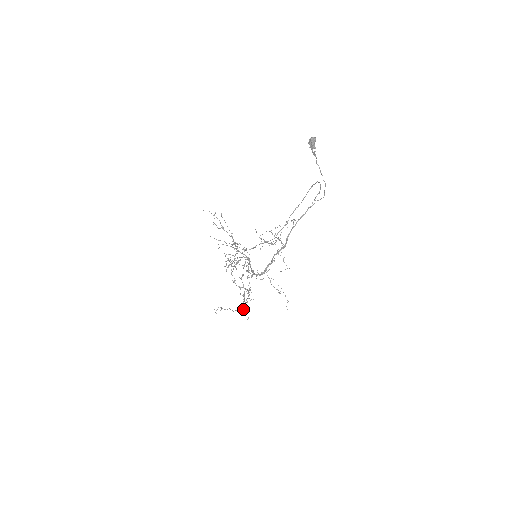
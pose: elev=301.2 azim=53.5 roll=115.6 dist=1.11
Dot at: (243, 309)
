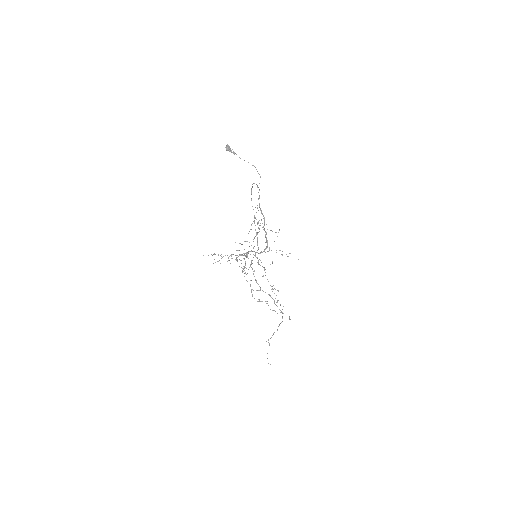
Dot at: (280, 310)
